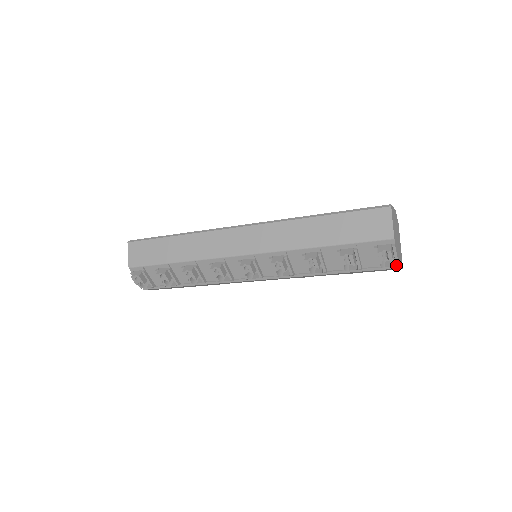
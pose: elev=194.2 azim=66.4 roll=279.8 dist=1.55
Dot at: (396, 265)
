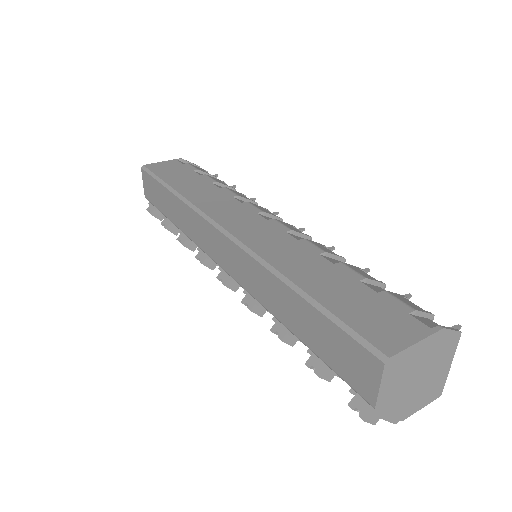
Dot at: occluded
